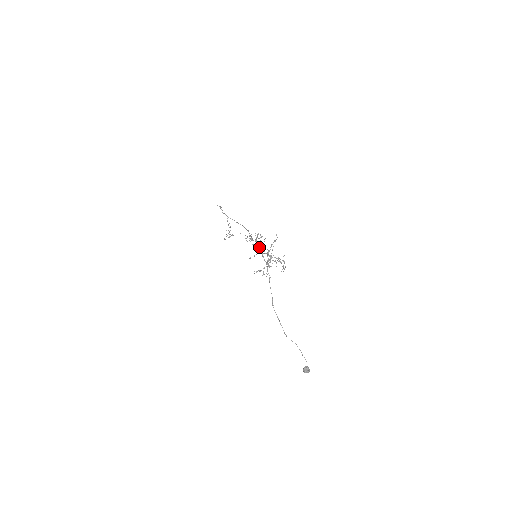
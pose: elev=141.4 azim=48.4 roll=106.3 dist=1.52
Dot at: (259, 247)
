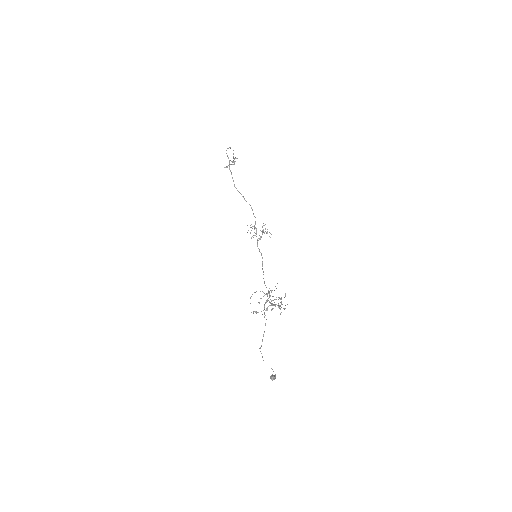
Dot at: (262, 258)
